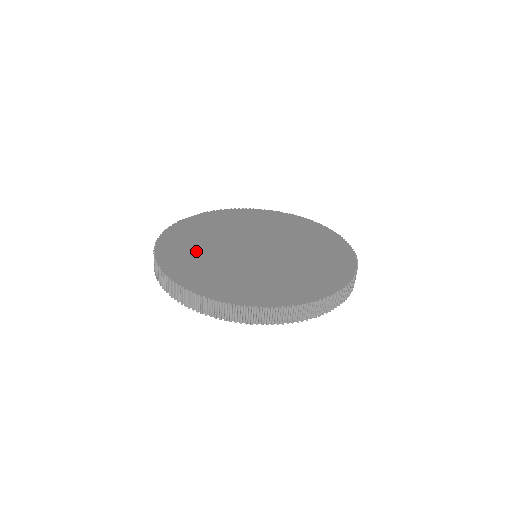
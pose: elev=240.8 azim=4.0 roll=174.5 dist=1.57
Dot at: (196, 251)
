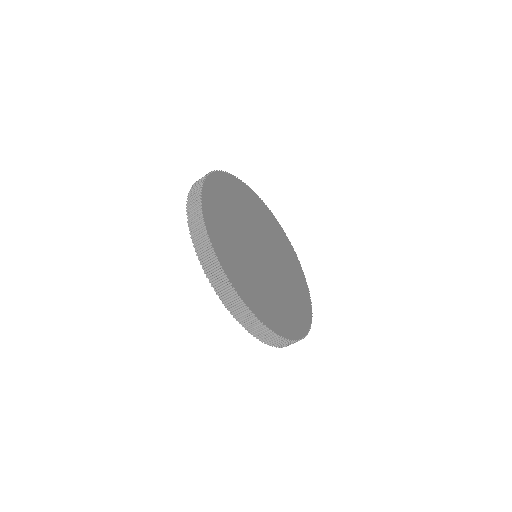
Dot at: (228, 222)
